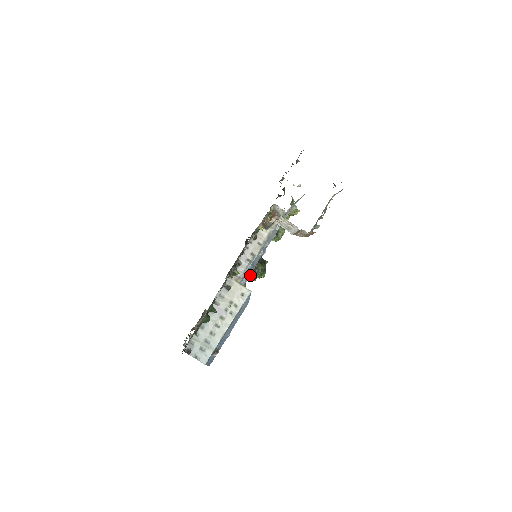
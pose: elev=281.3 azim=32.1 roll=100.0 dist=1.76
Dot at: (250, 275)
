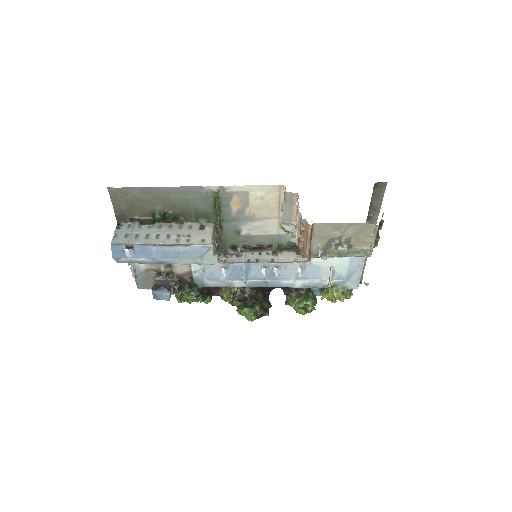
Dot at: (242, 302)
